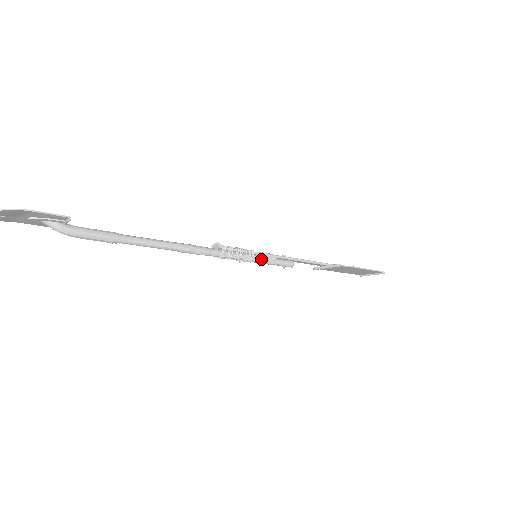
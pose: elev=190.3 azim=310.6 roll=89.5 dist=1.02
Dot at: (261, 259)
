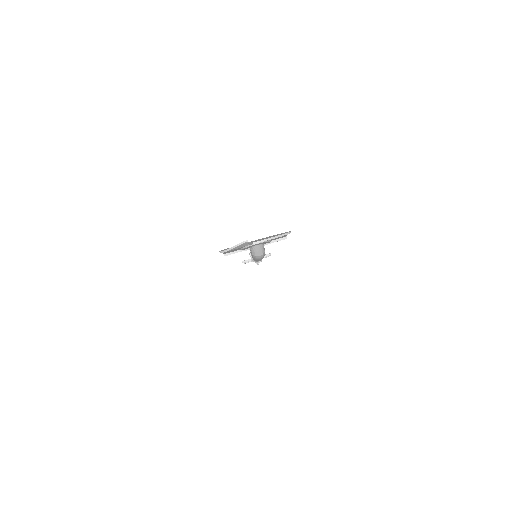
Dot at: occluded
